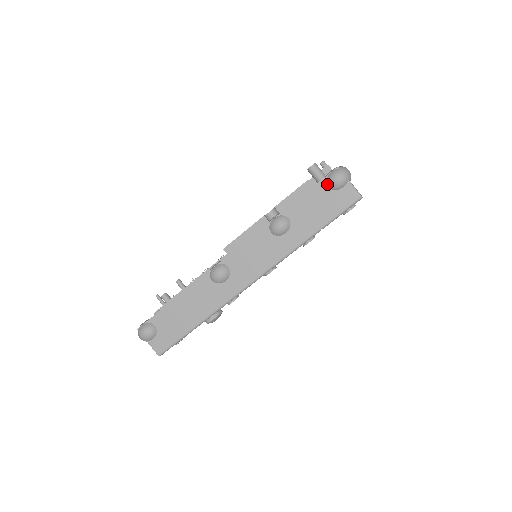
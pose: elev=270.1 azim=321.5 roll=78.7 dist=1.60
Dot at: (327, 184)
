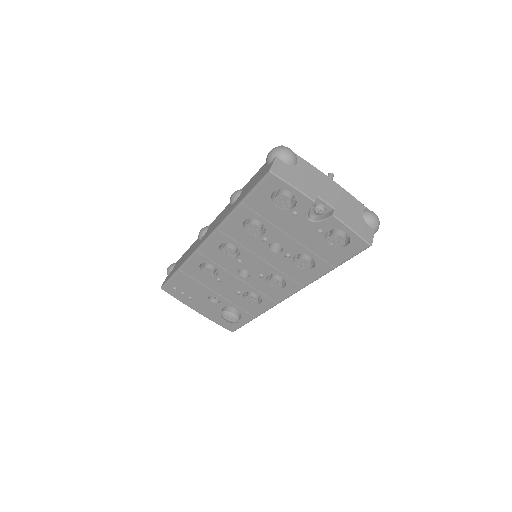
Dot at: occluded
